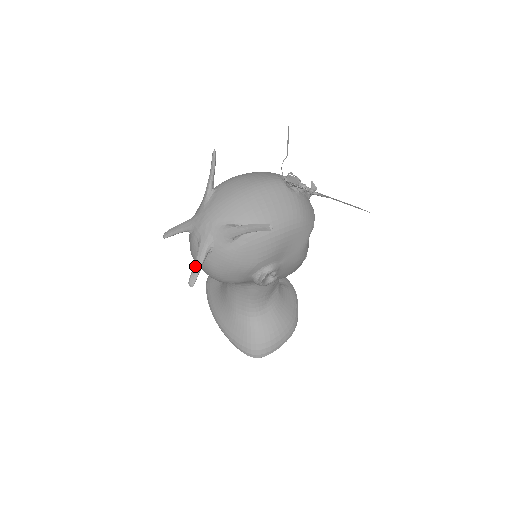
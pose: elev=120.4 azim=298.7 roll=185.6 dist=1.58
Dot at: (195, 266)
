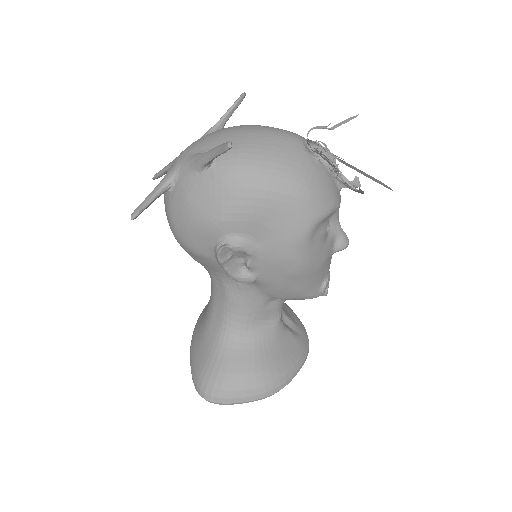
Dot at: (147, 196)
